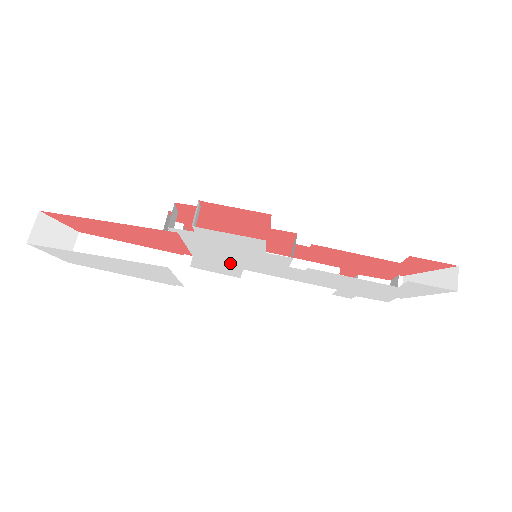
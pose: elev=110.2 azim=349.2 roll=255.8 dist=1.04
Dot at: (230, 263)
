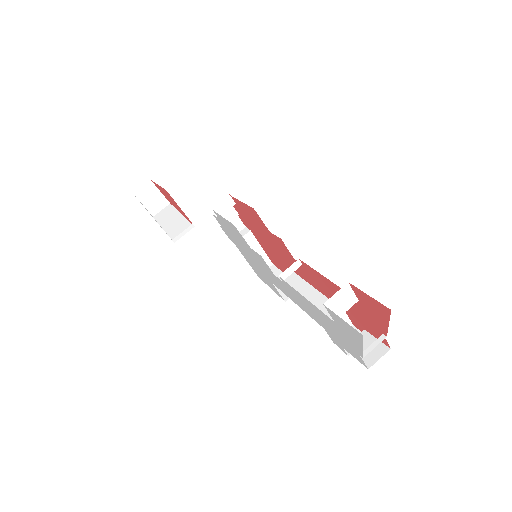
Dot at: (262, 271)
